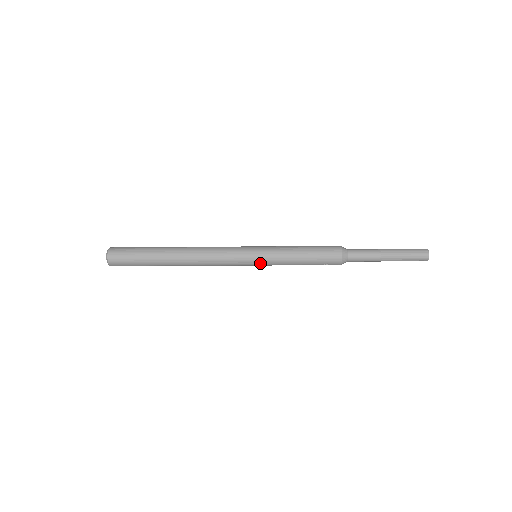
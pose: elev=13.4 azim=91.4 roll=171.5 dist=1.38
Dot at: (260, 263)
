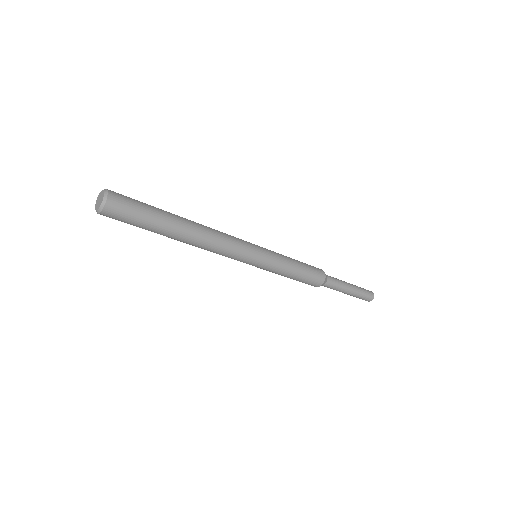
Dot at: (257, 267)
